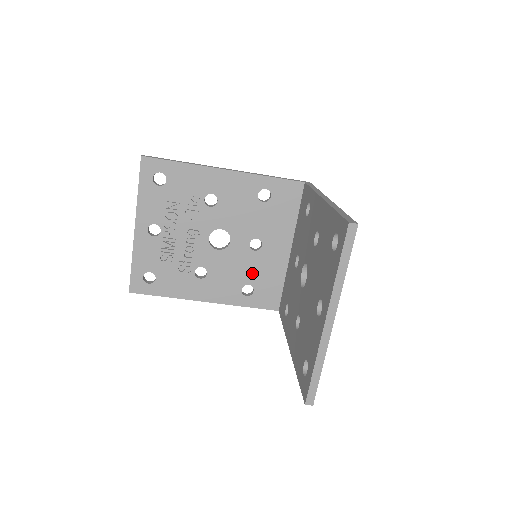
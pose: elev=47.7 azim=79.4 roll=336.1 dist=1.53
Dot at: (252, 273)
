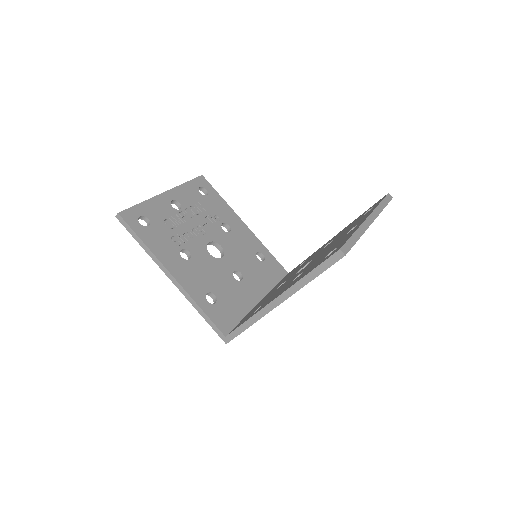
Dot at: (223, 290)
